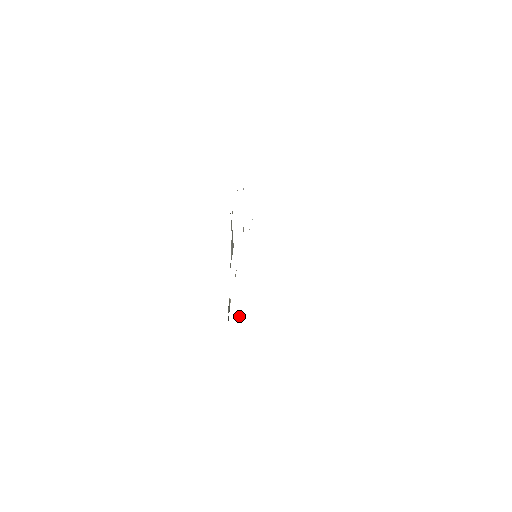
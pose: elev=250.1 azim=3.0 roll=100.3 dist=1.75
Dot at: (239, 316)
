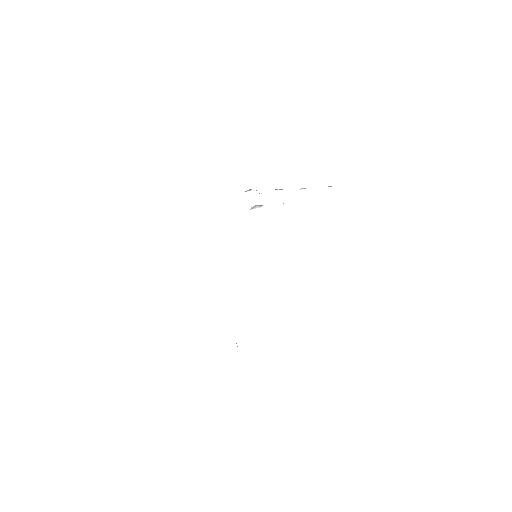
Dot at: occluded
